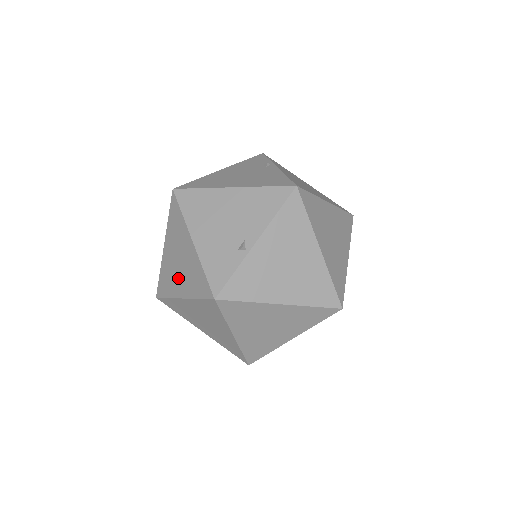
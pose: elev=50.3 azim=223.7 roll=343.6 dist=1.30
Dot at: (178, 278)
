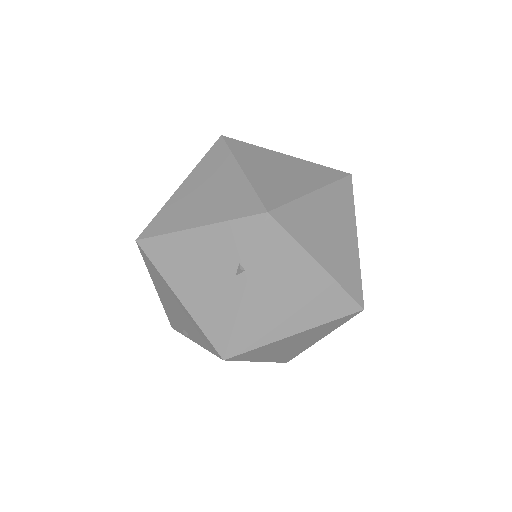
Dot at: occluded
